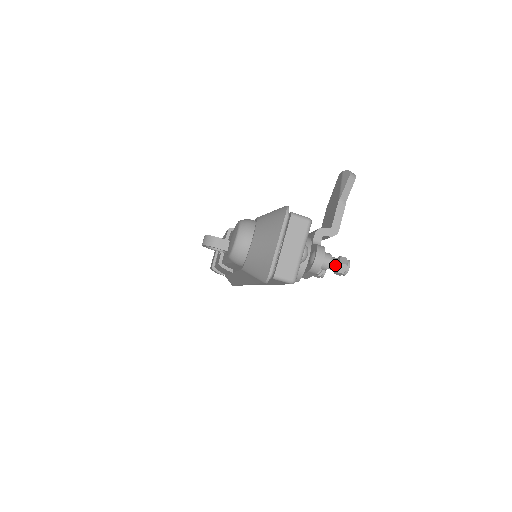
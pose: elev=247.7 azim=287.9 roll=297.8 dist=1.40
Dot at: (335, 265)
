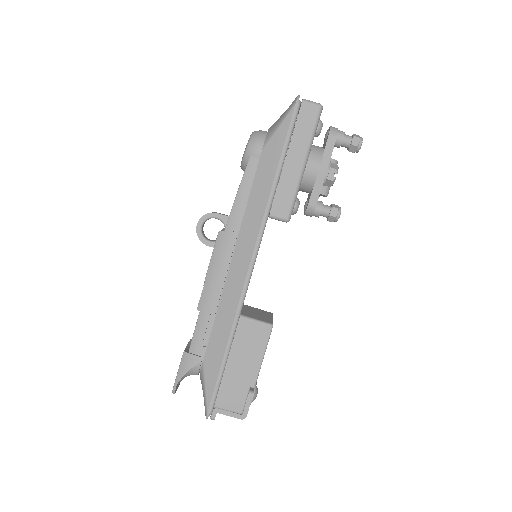
Dot at: (349, 136)
